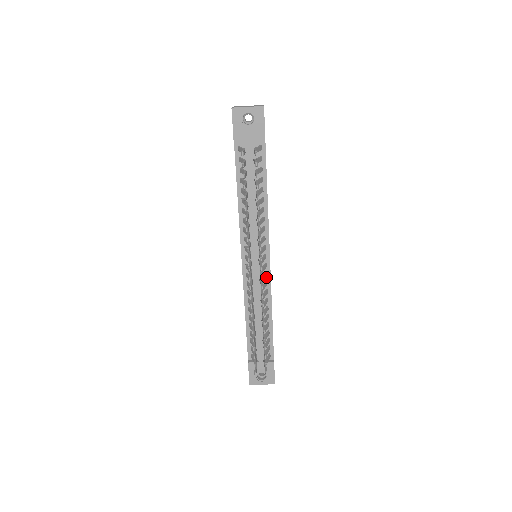
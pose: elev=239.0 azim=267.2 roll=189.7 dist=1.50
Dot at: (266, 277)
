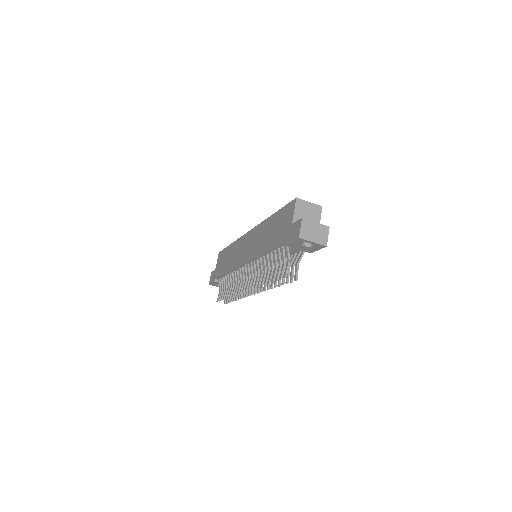
Dot at: (256, 271)
